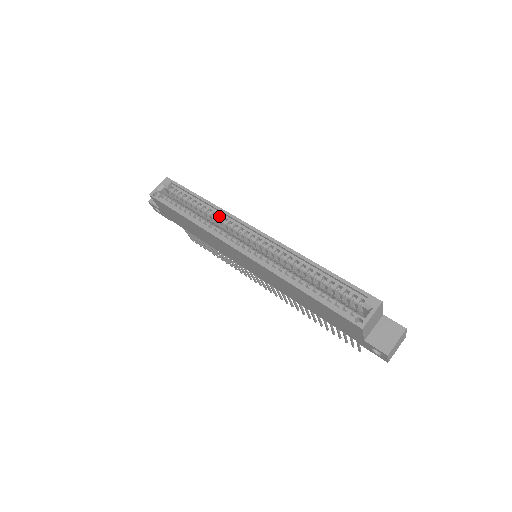
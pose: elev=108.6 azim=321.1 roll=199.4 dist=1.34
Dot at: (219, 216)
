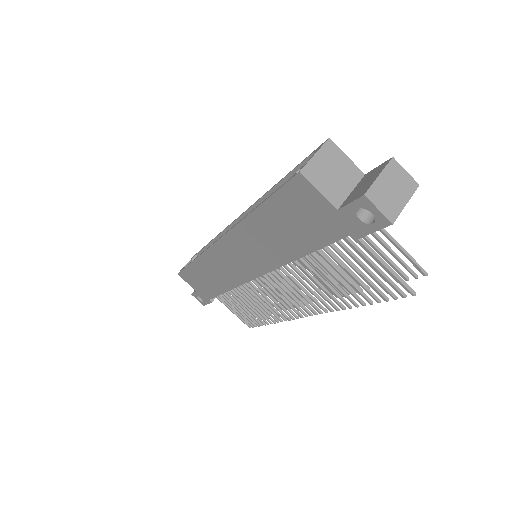
Dot at: occluded
